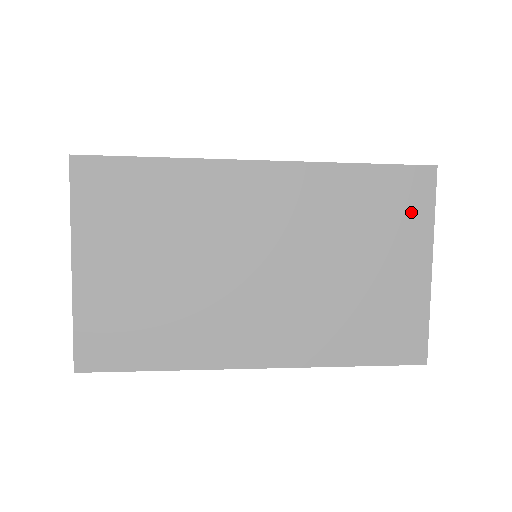
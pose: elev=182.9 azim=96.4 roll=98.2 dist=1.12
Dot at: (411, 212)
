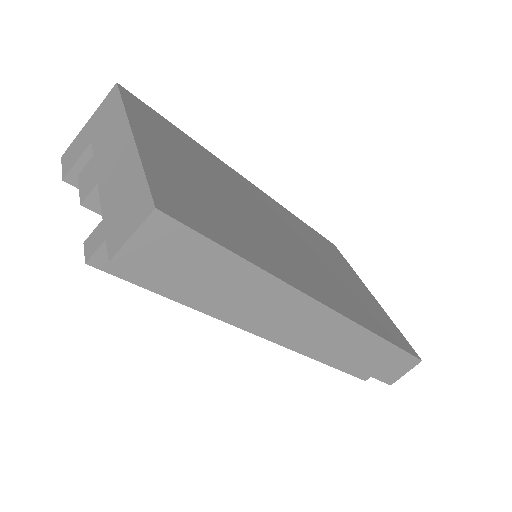
Dot at: (341, 259)
